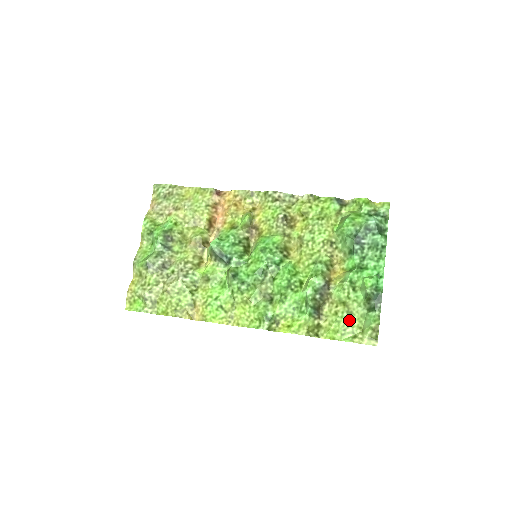
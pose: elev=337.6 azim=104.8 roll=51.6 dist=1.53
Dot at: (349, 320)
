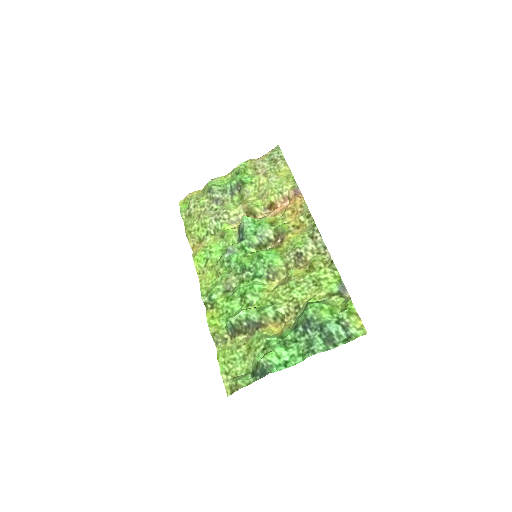
Dot at: (238, 361)
